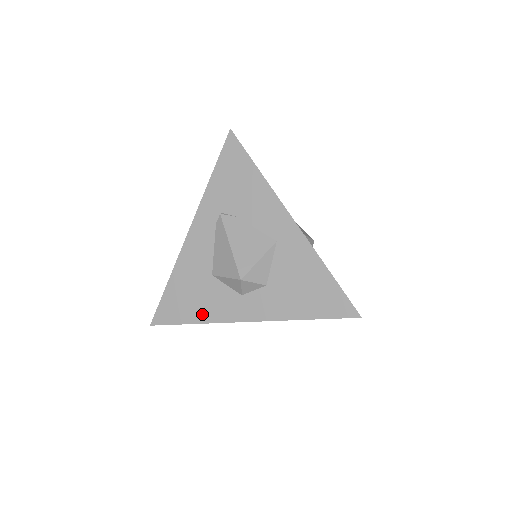
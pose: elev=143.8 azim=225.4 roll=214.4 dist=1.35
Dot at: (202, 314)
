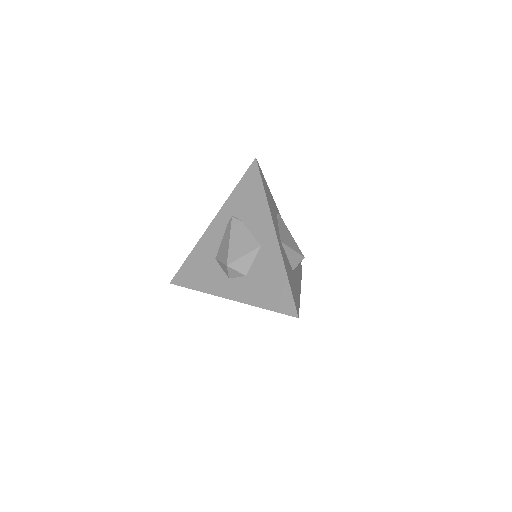
Dot at: (202, 285)
